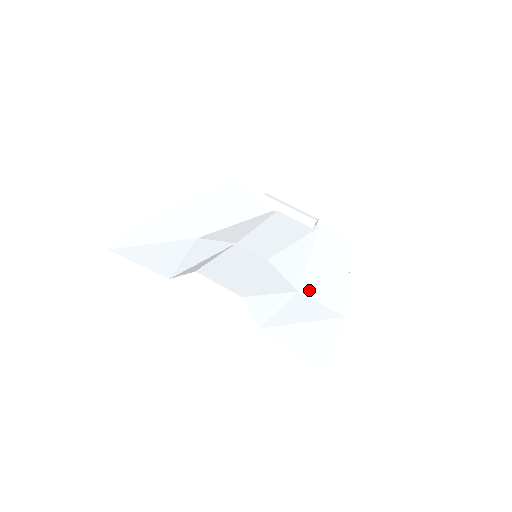
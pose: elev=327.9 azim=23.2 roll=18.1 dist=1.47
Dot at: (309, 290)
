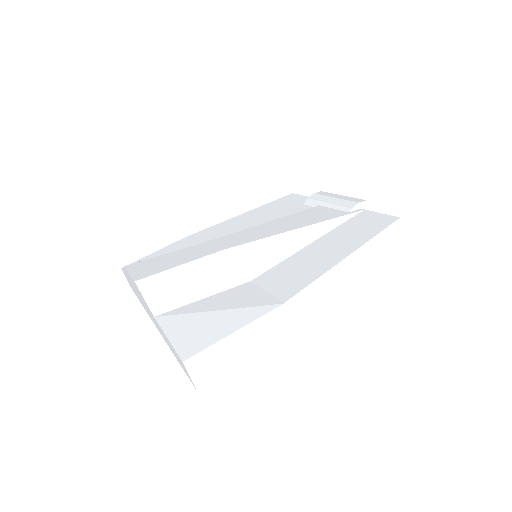
Dot at: (267, 278)
